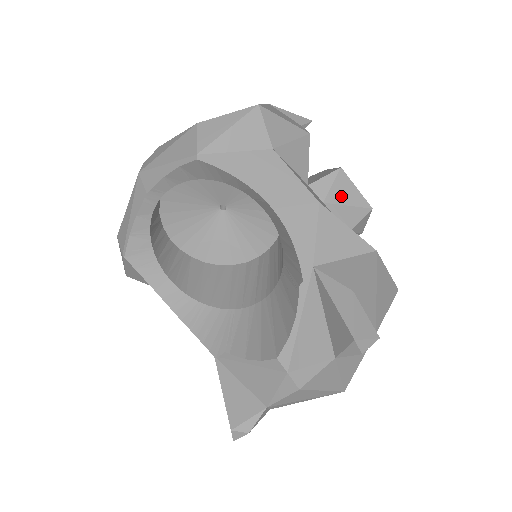
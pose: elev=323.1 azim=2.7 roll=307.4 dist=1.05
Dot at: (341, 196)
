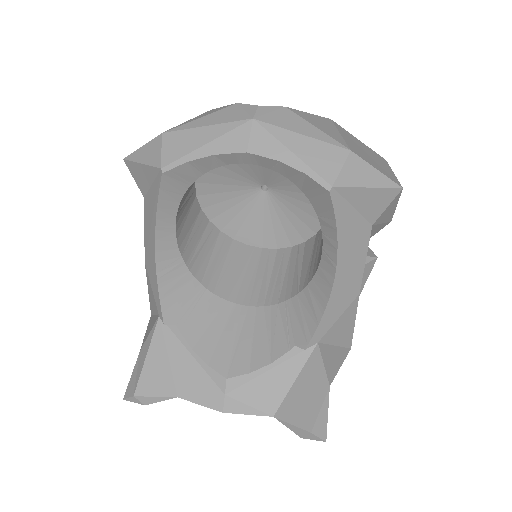
Dot at: occluded
